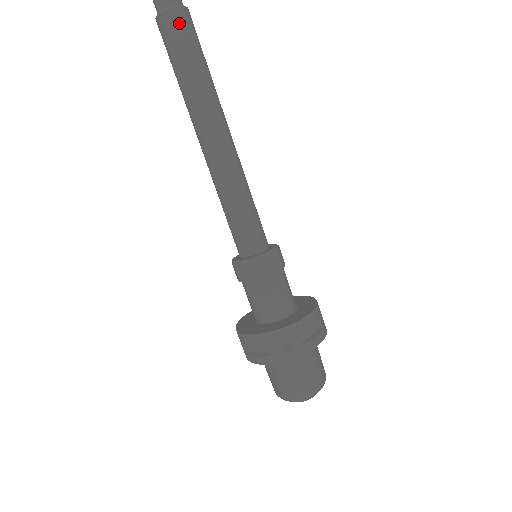
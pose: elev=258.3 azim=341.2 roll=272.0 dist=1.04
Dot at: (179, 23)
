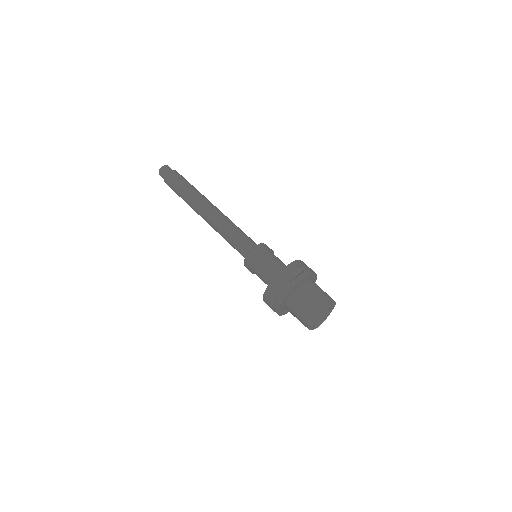
Dot at: (181, 175)
